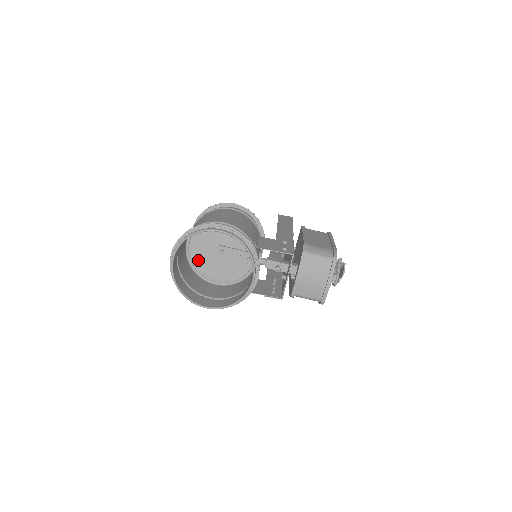
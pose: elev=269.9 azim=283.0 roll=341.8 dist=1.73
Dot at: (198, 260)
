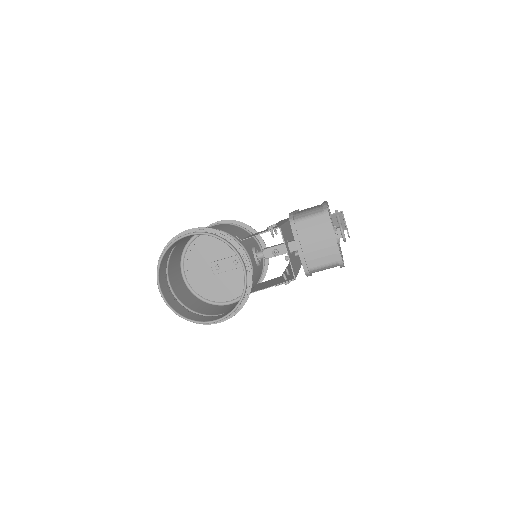
Dot at: (202, 288)
